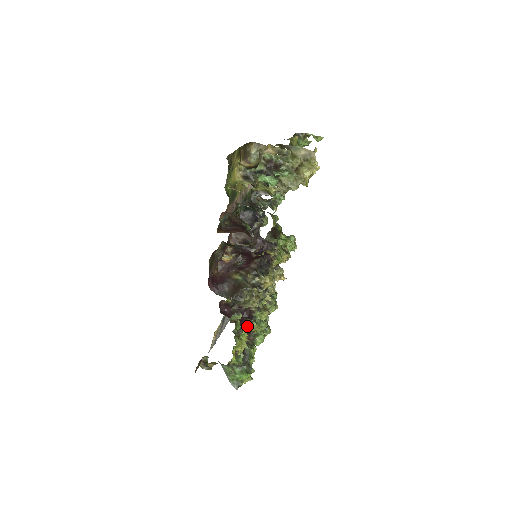
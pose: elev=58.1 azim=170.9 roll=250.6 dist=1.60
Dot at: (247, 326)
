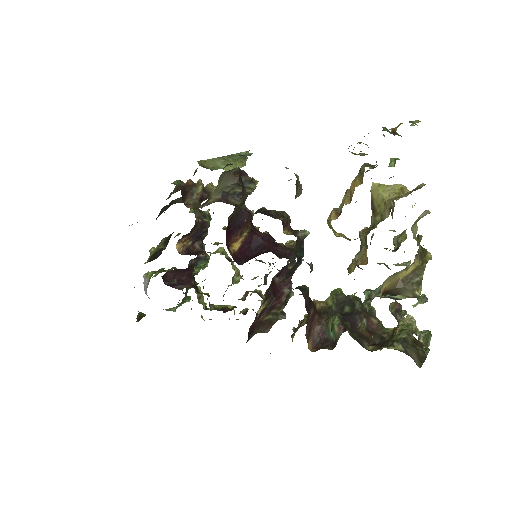
Dot at: (193, 273)
